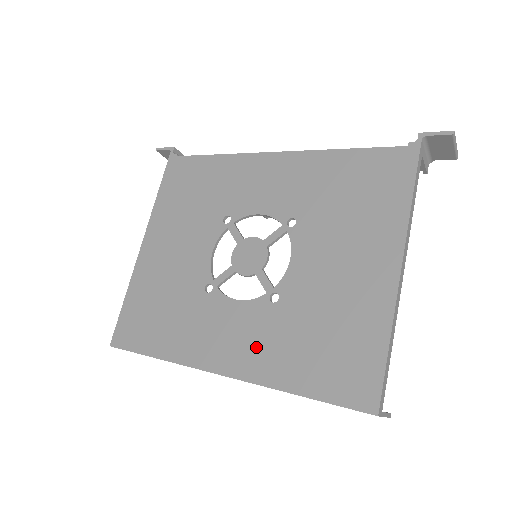
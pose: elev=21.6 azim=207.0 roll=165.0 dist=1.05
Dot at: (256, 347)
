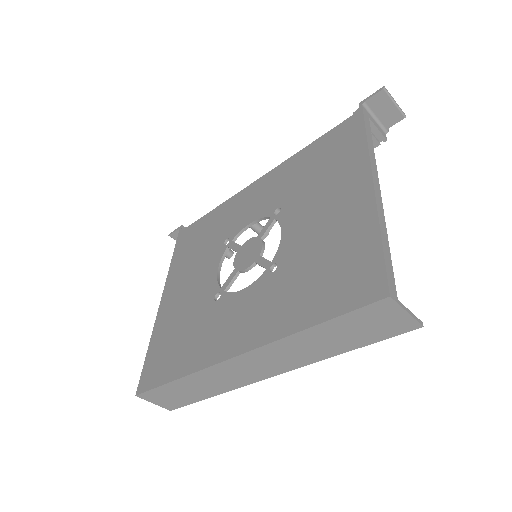
Dot at: (264, 313)
